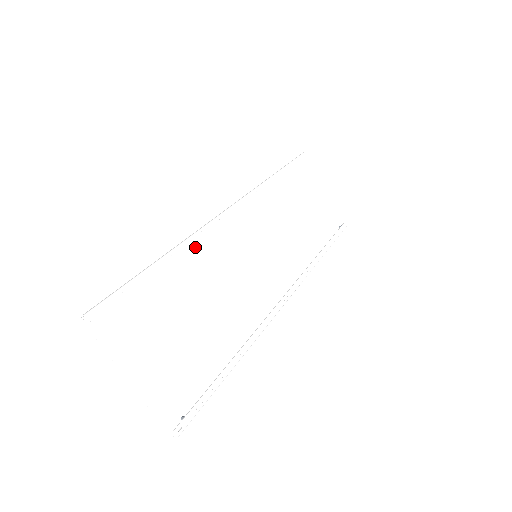
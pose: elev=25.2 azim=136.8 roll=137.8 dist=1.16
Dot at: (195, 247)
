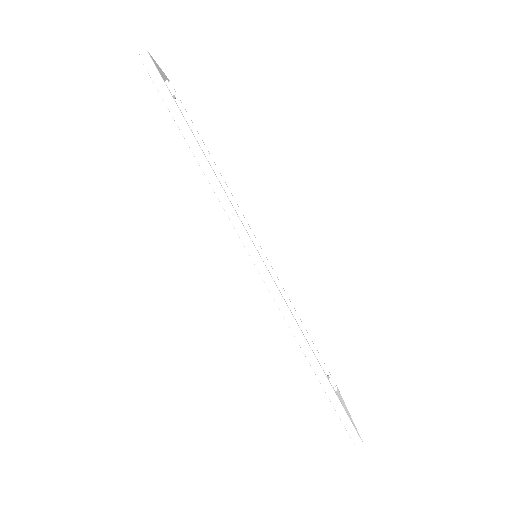
Dot at: occluded
